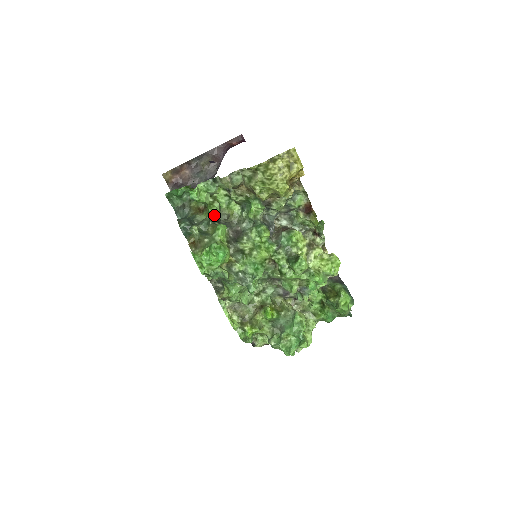
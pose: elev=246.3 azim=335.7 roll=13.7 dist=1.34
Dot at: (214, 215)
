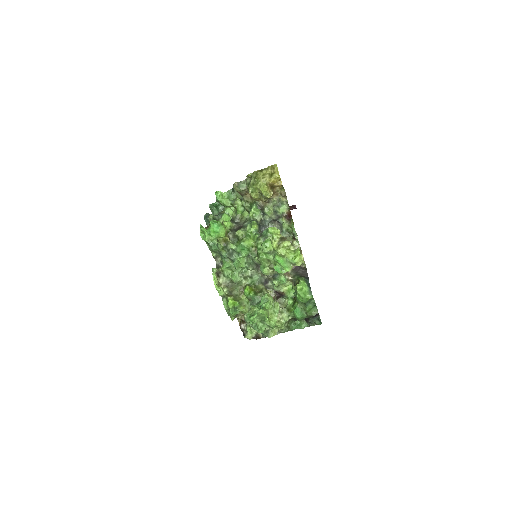
Dot at: (228, 214)
